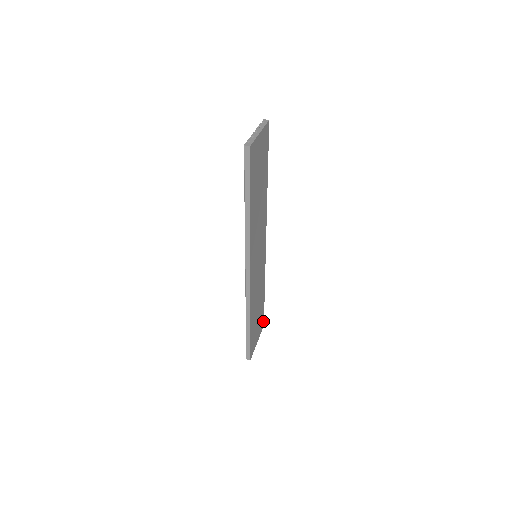
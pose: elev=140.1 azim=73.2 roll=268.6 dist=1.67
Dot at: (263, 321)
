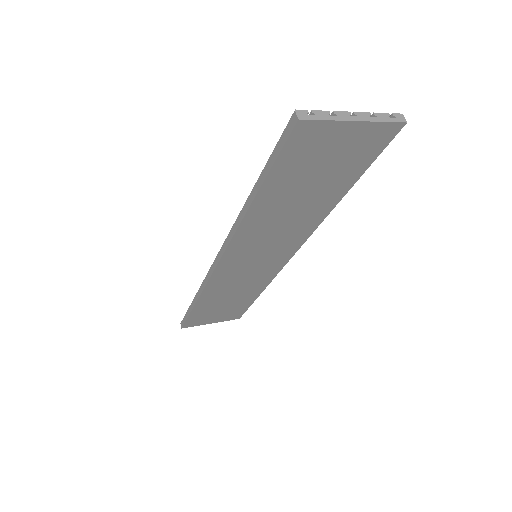
Dot at: (241, 315)
